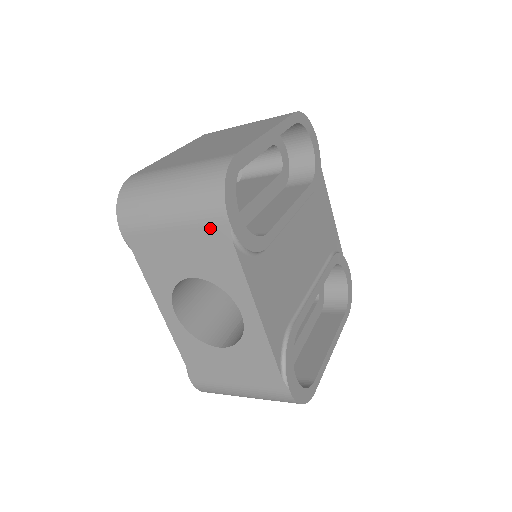
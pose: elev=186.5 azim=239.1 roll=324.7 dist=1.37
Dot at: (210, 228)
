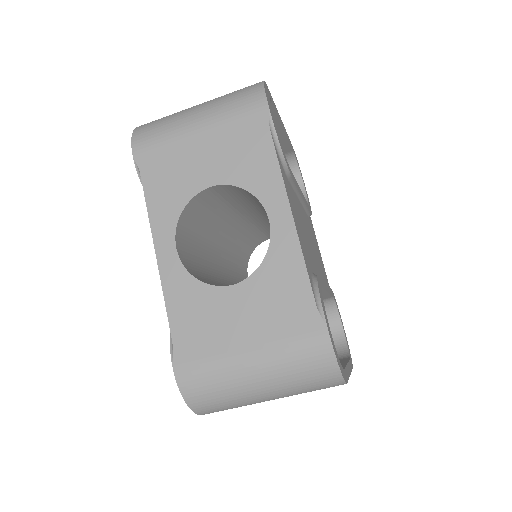
Dot at: (245, 118)
